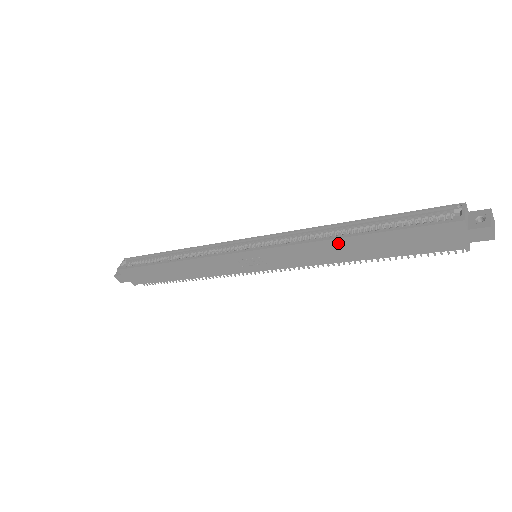
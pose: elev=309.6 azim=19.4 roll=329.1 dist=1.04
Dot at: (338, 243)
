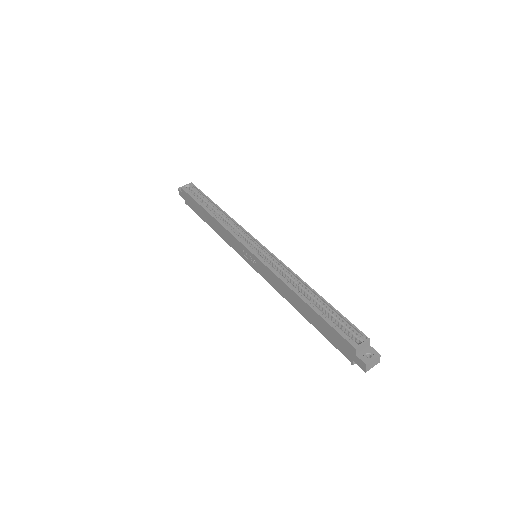
Dot at: (295, 295)
